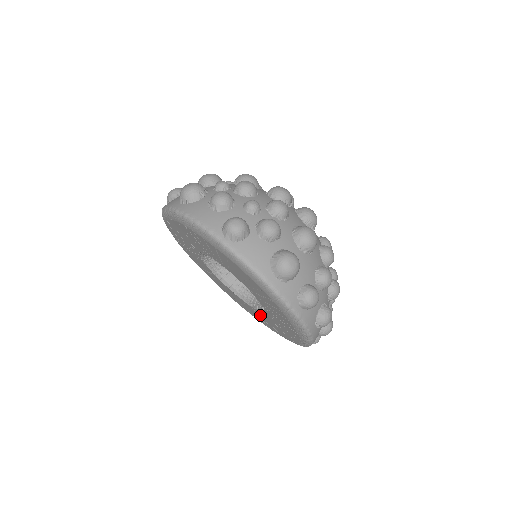
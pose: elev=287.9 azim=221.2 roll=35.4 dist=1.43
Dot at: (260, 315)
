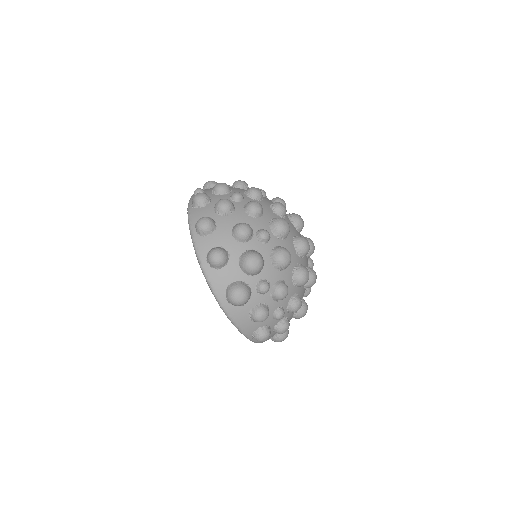
Dot at: occluded
